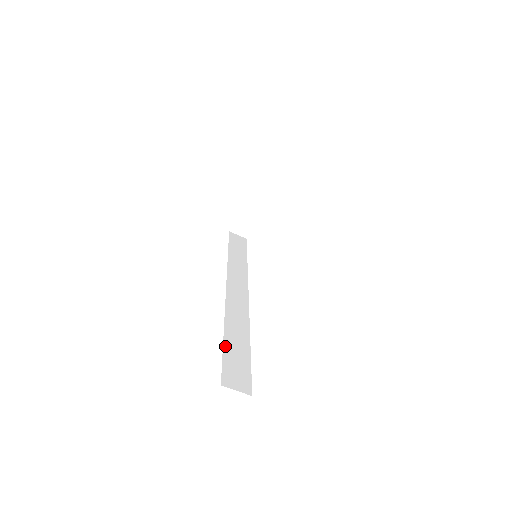
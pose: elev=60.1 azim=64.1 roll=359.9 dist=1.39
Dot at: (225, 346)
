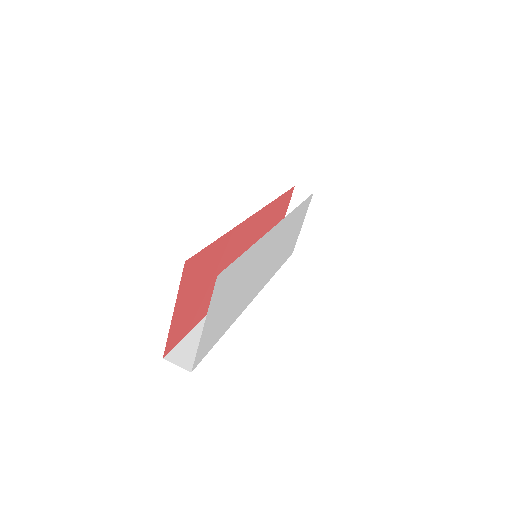
Dot at: (193, 331)
